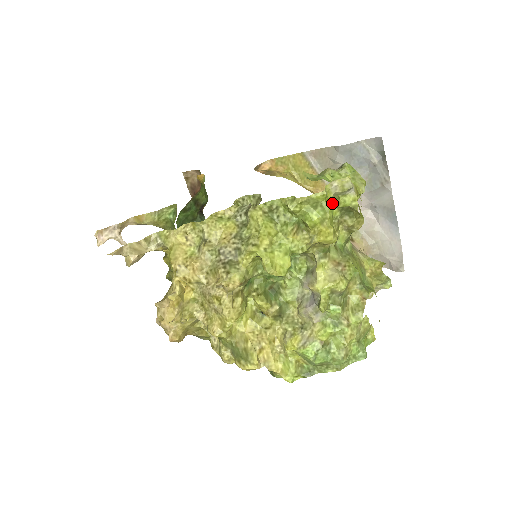
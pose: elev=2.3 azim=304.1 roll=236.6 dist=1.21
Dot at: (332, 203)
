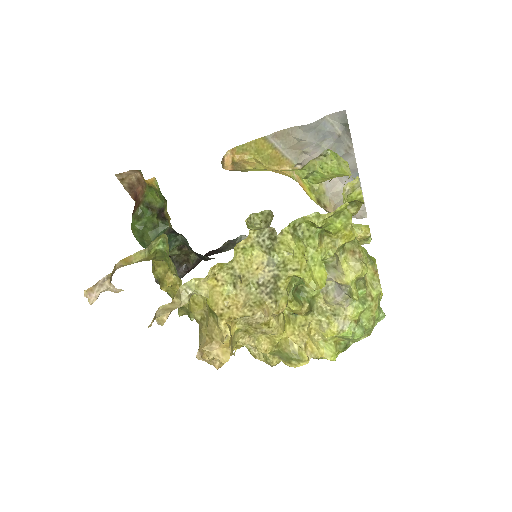
Dot at: occluded
